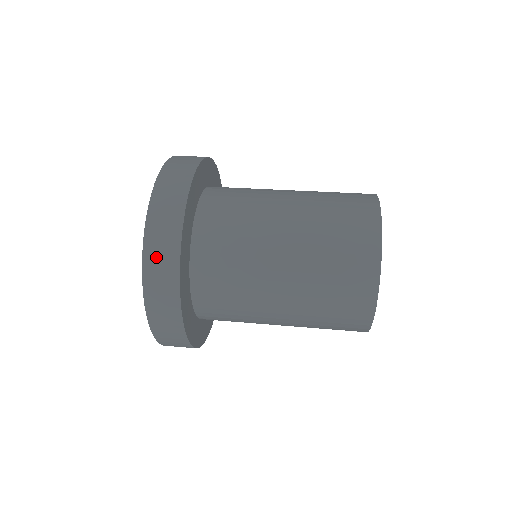
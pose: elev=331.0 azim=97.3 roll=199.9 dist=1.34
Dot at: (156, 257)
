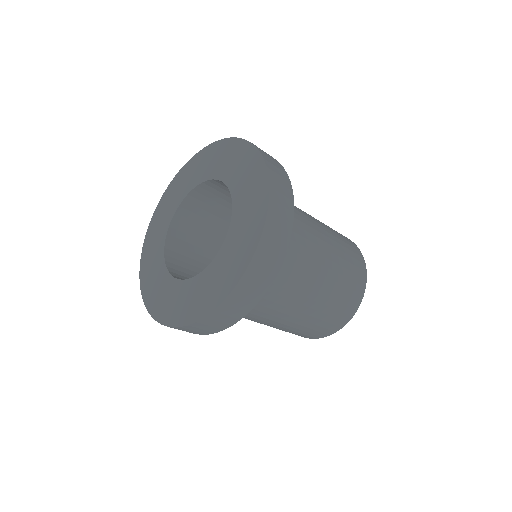
Dot at: occluded
